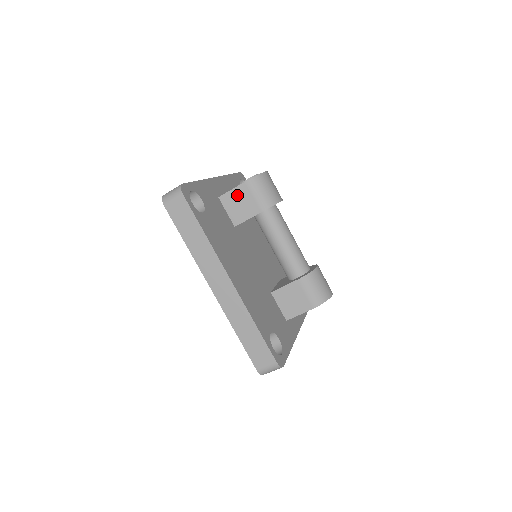
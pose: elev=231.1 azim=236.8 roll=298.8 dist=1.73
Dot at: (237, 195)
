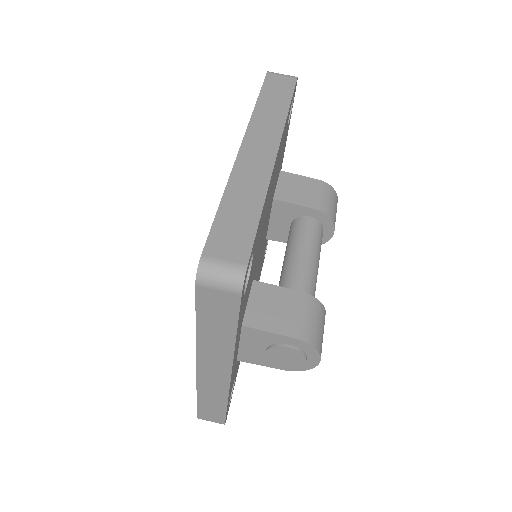
Dot at: (302, 182)
